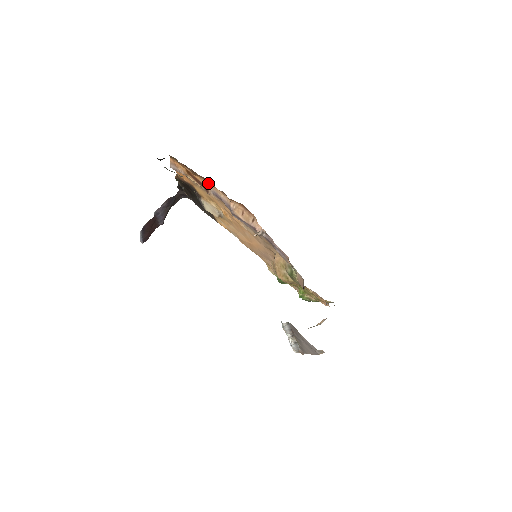
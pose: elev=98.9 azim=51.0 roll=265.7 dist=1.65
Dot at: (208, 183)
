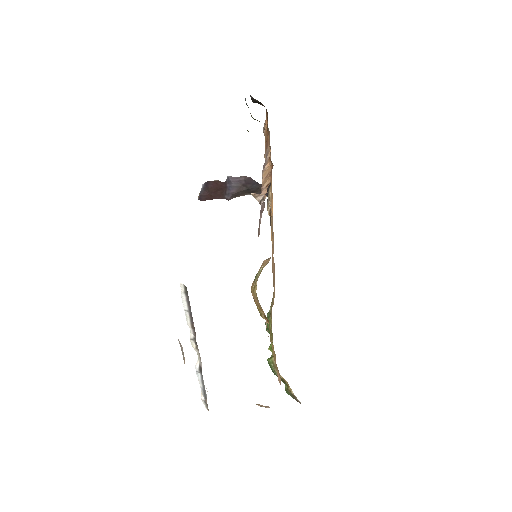
Dot at: (269, 141)
